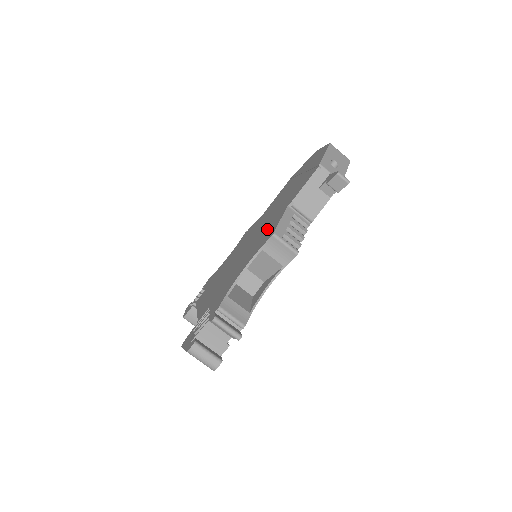
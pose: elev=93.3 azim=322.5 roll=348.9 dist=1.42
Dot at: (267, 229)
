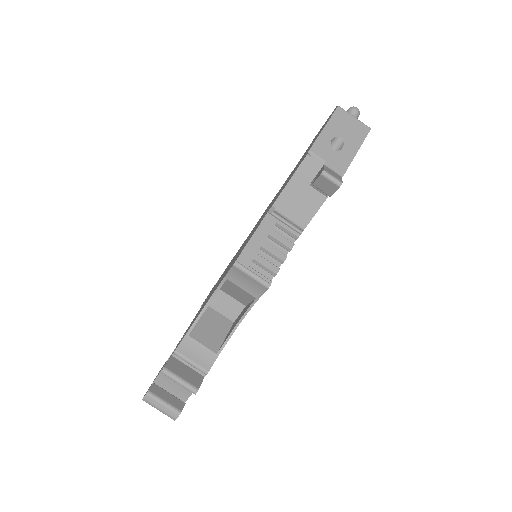
Dot at: occluded
